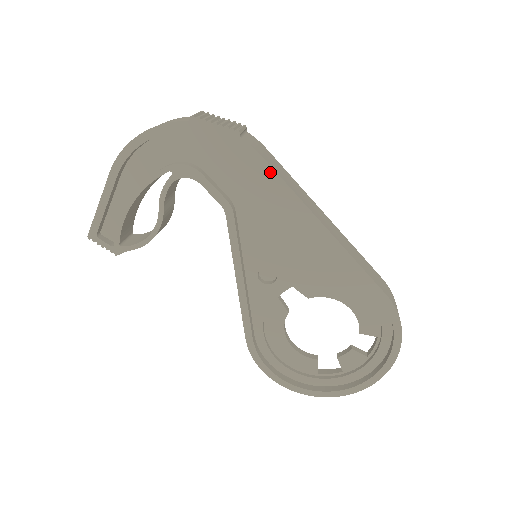
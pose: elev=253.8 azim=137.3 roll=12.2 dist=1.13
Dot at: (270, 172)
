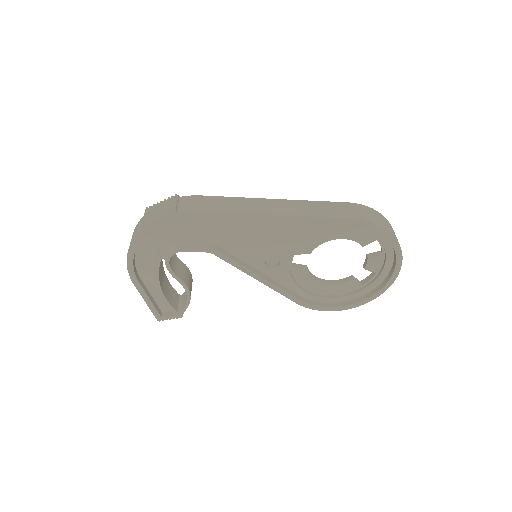
Dot at: (213, 215)
